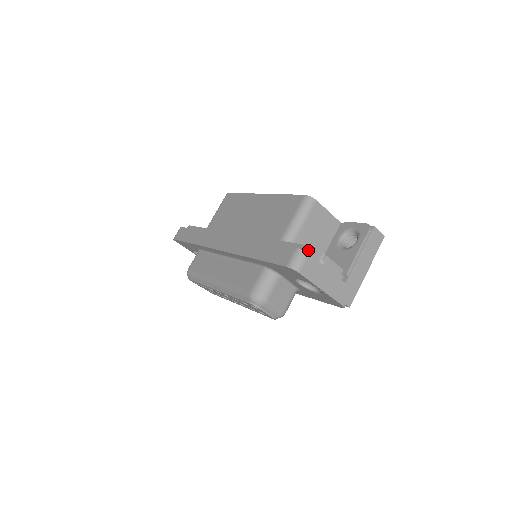
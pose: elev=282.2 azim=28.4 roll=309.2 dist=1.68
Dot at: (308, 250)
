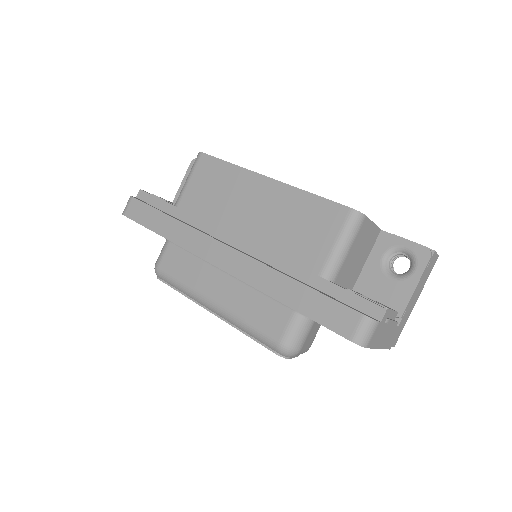
Dot at: (373, 310)
